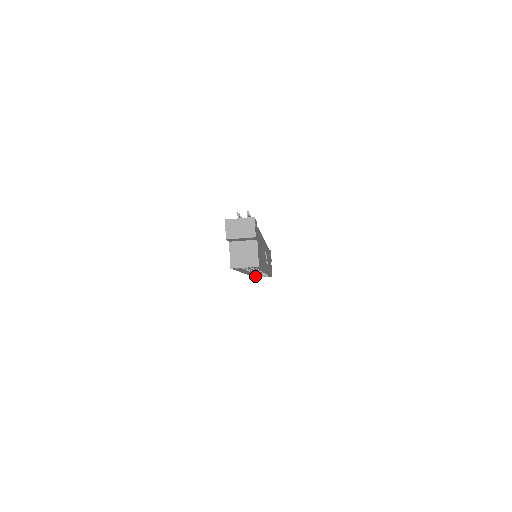
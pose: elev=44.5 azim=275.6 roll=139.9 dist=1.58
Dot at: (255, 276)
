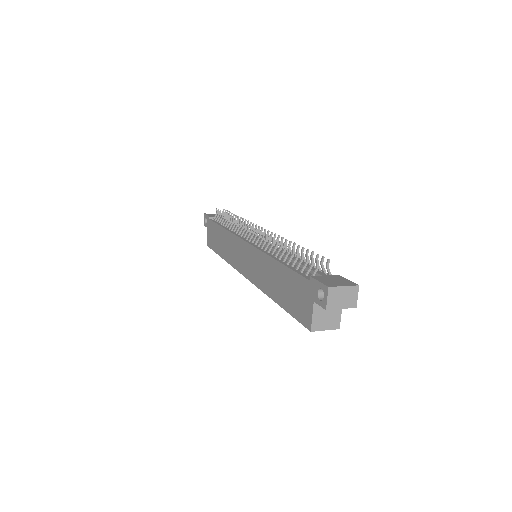
Dot at: occluded
